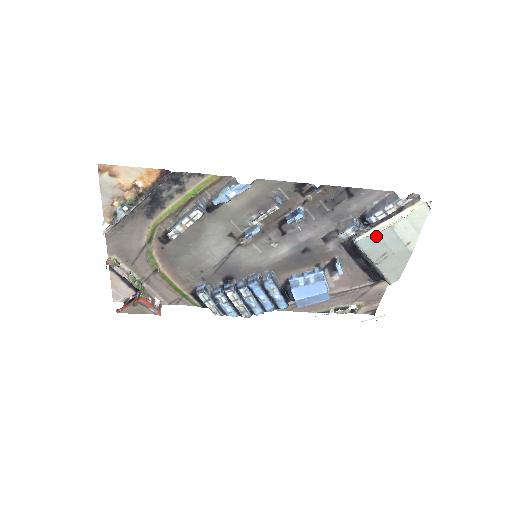
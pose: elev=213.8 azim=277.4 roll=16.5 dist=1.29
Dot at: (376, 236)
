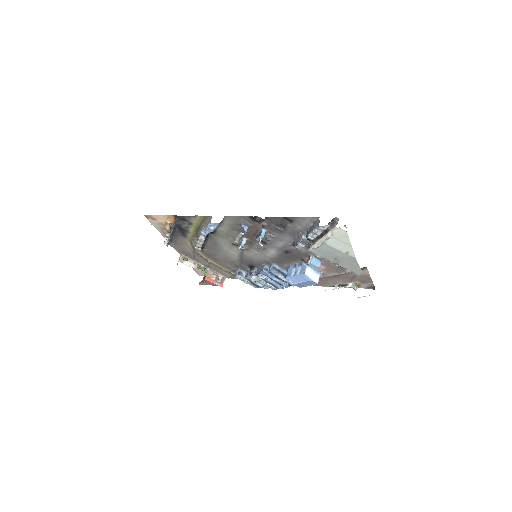
Dot at: (319, 248)
